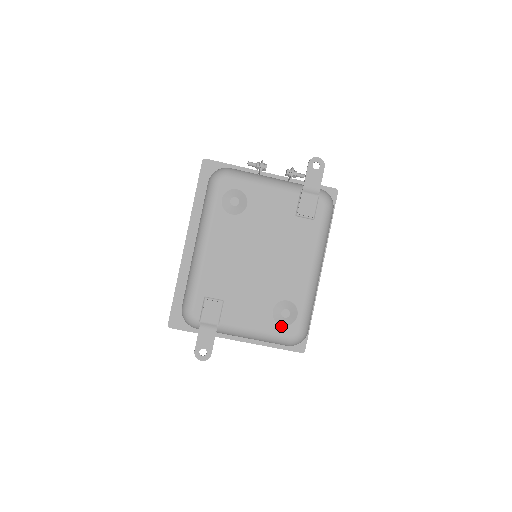
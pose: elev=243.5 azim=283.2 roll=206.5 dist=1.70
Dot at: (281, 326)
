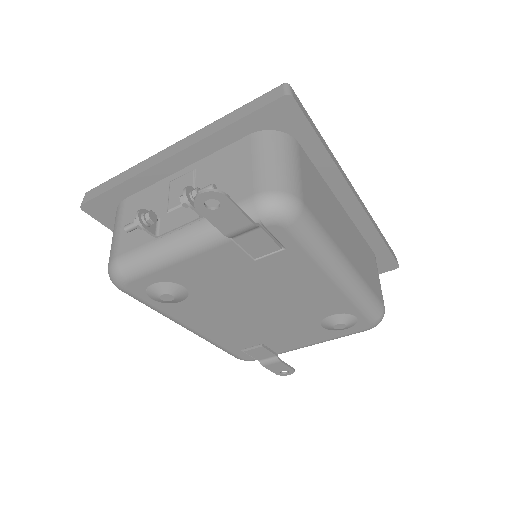
Dot at: (345, 330)
